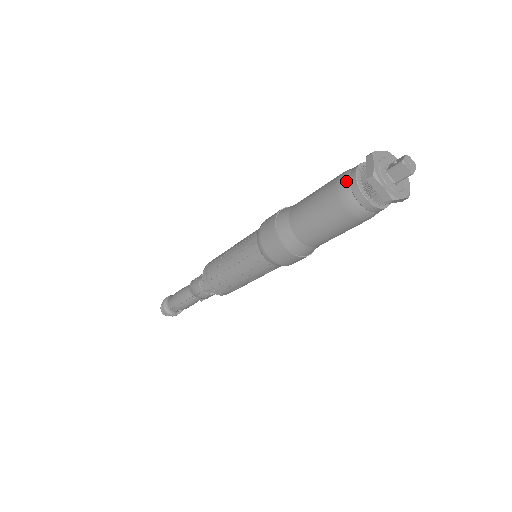
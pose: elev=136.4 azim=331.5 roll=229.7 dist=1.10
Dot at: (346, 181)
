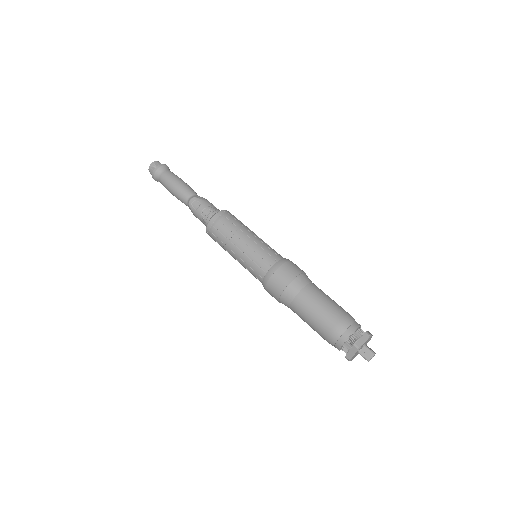
Dot at: (335, 340)
